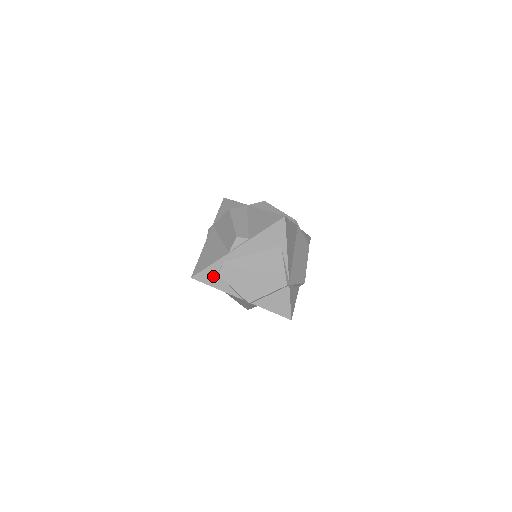
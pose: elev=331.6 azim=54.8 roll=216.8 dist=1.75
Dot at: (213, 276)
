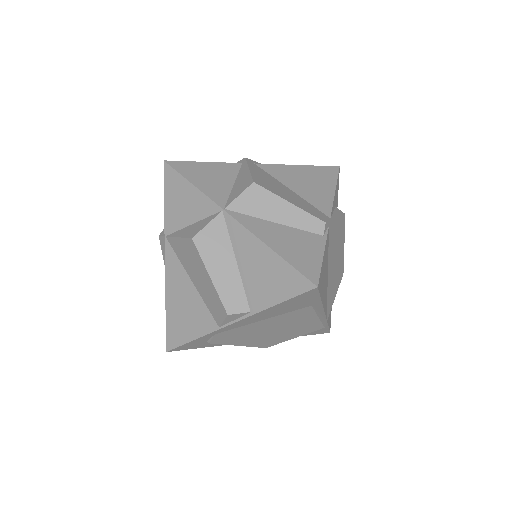
Dot at: (201, 343)
